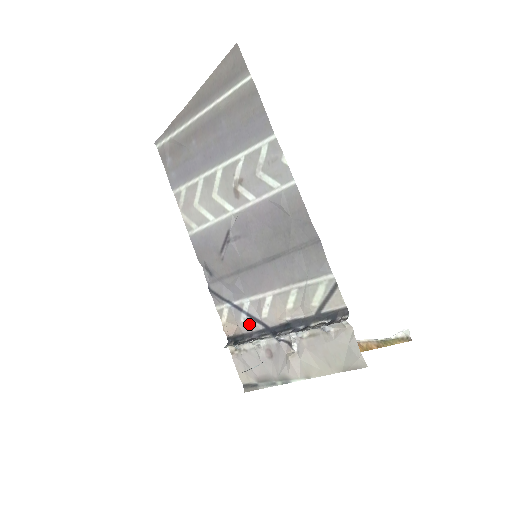
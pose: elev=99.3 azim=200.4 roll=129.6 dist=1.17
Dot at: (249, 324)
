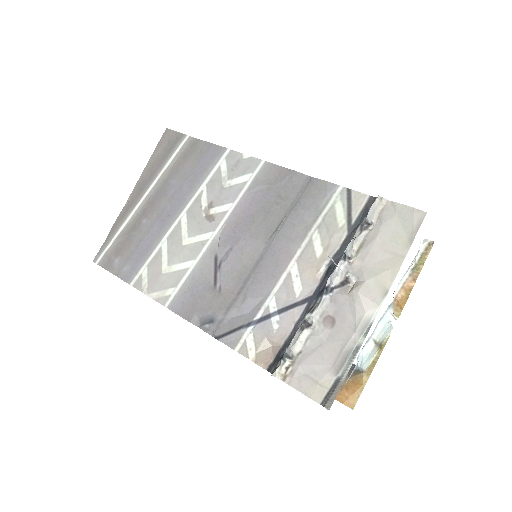
Dot at: (286, 321)
